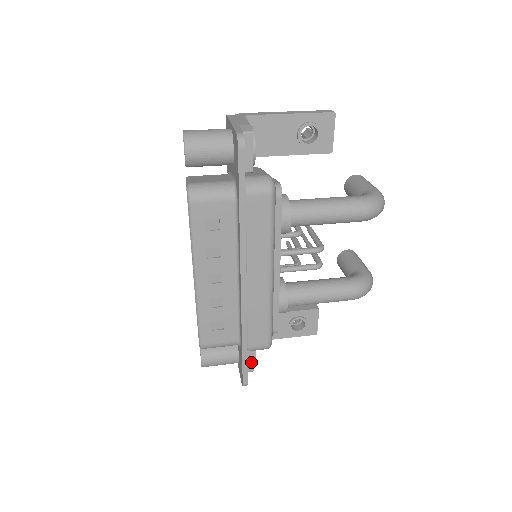
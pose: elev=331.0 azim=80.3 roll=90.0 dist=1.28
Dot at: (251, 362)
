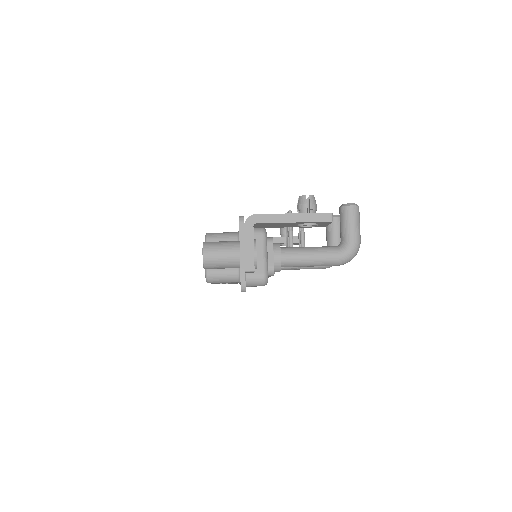
Dot at: occluded
